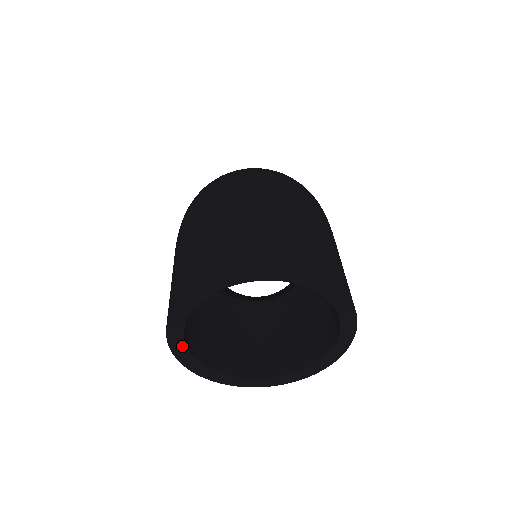
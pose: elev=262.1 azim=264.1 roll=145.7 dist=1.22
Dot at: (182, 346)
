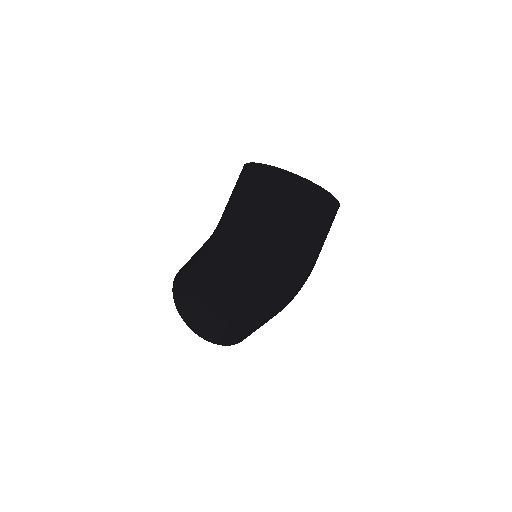
Dot at: occluded
